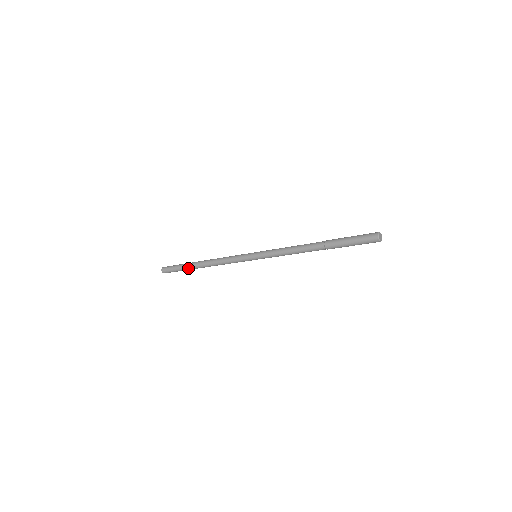
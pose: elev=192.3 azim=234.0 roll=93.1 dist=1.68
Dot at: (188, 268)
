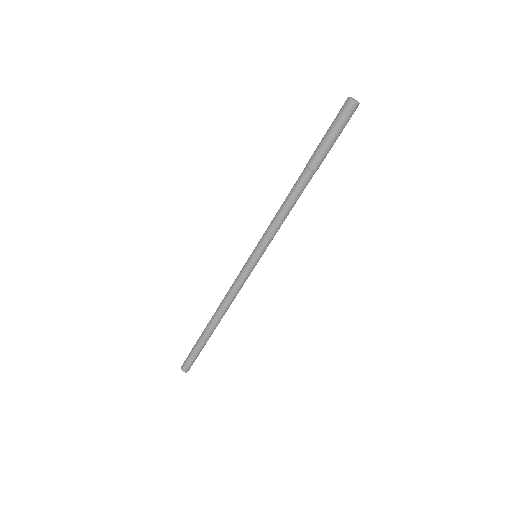
Dot at: (202, 339)
